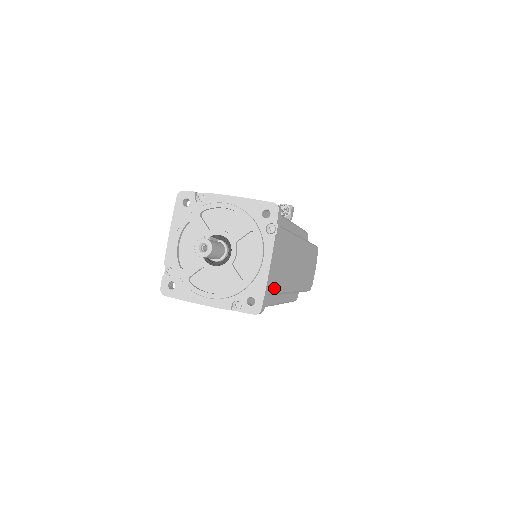
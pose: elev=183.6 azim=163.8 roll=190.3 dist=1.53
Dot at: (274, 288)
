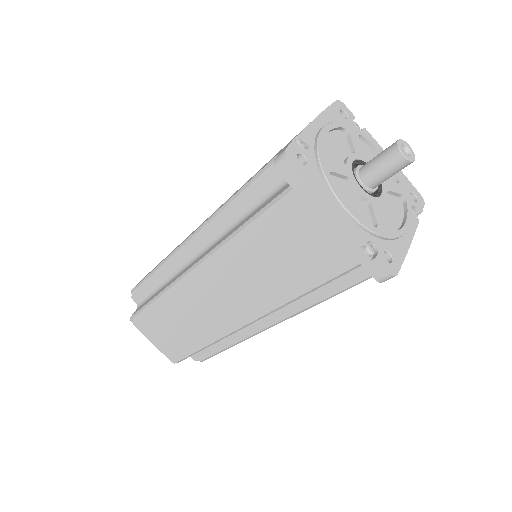
Dot at: occluded
